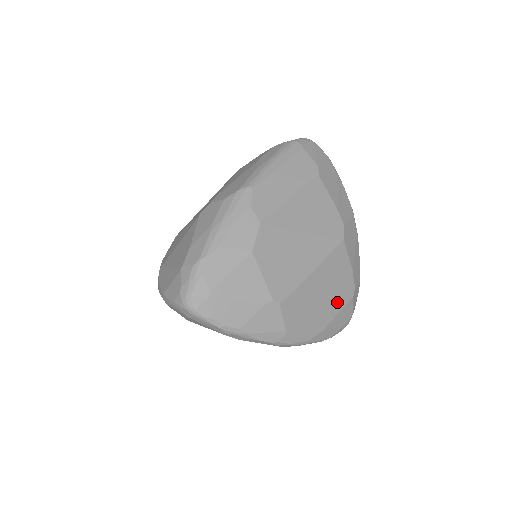
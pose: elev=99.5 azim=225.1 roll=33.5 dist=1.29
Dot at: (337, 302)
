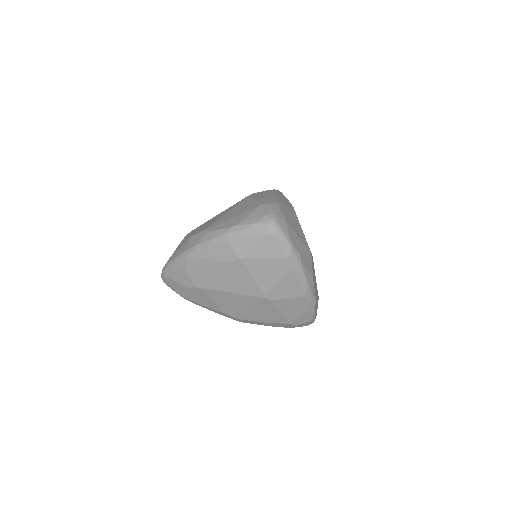
Dot at: (317, 291)
